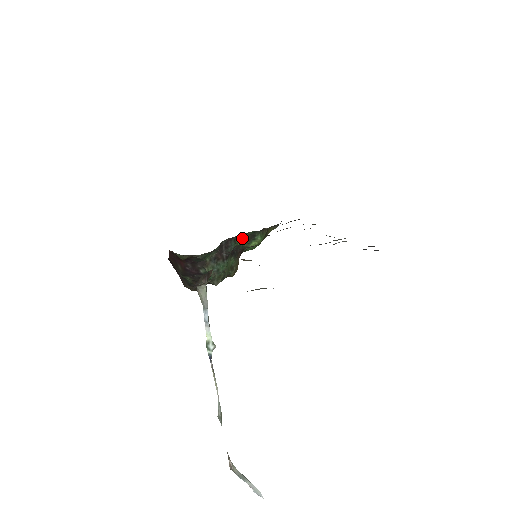
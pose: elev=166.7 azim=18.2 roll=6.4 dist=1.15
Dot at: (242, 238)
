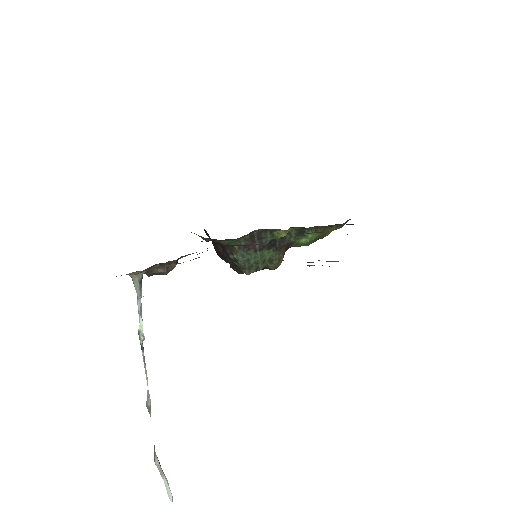
Dot at: (282, 232)
